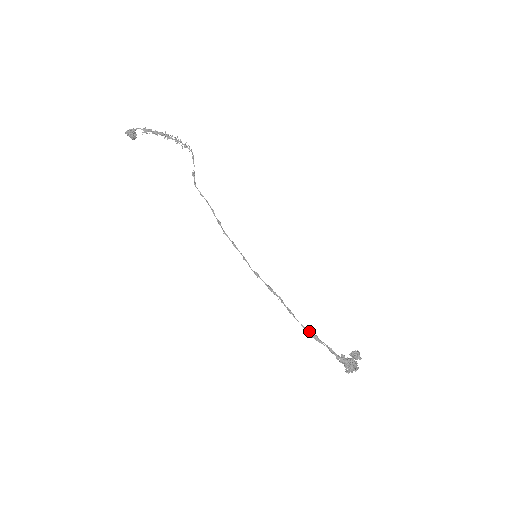
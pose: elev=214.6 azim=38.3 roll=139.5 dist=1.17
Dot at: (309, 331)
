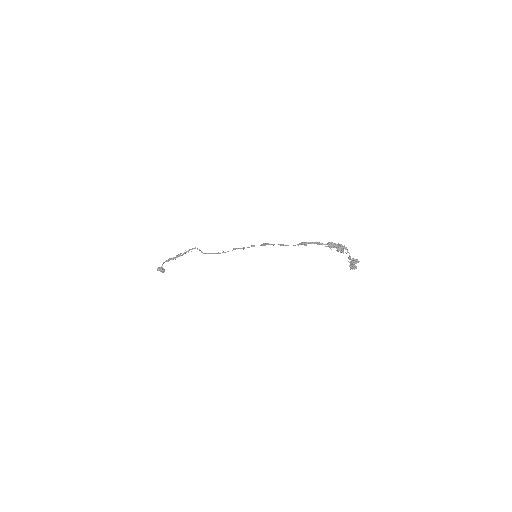
Dot at: (298, 244)
